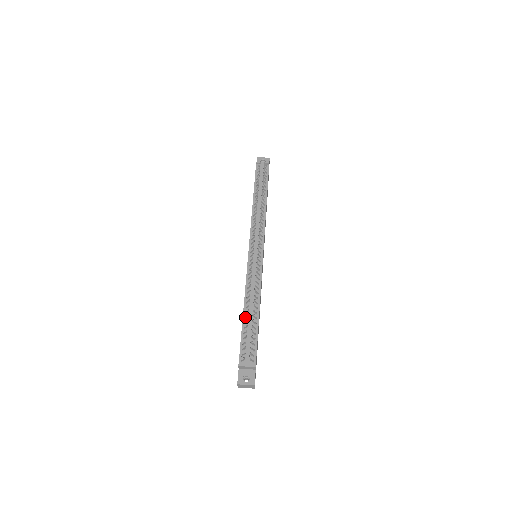
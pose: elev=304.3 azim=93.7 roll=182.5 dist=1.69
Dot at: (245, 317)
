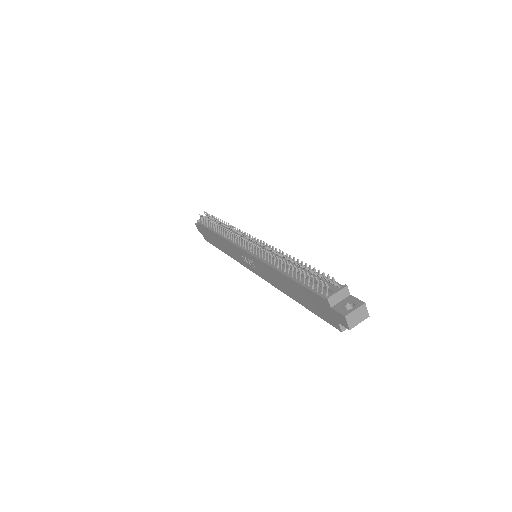
Dot at: (291, 273)
